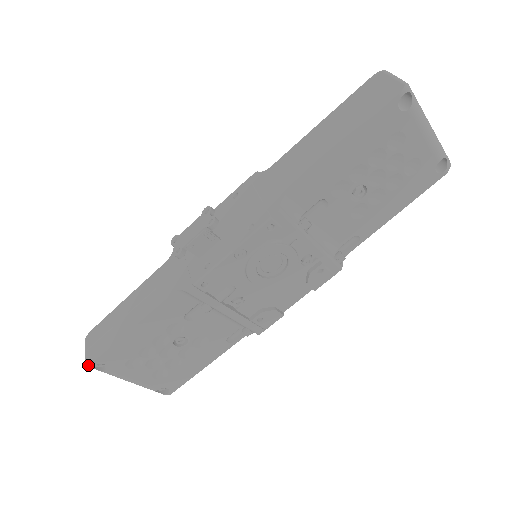
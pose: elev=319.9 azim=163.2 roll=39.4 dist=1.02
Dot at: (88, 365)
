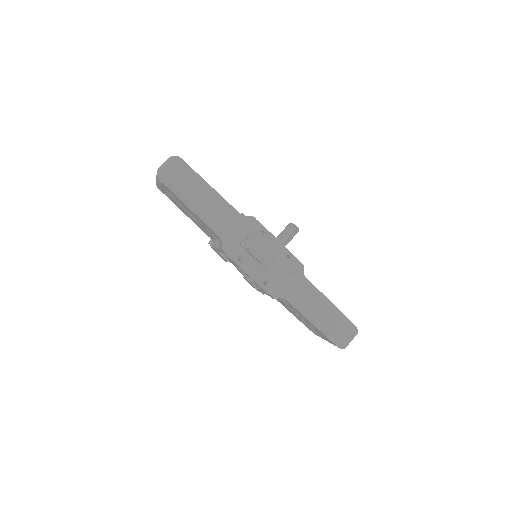
Dot at: (158, 177)
